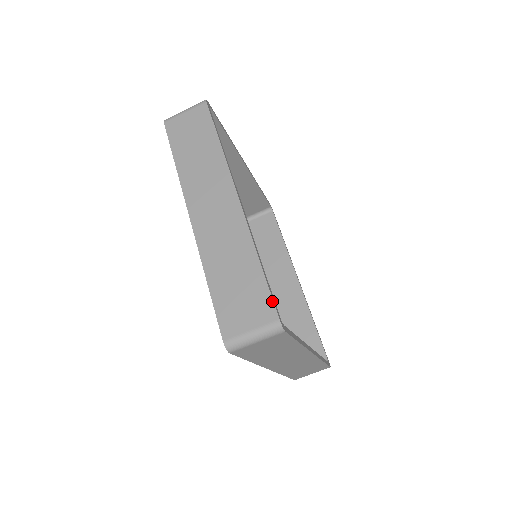
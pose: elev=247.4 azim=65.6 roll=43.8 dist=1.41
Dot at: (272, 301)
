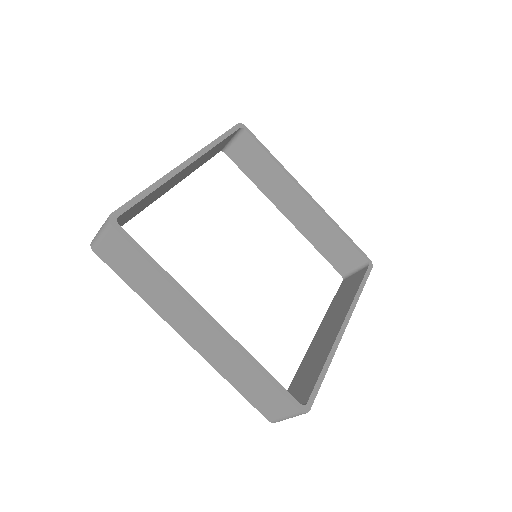
Dot at: (288, 400)
